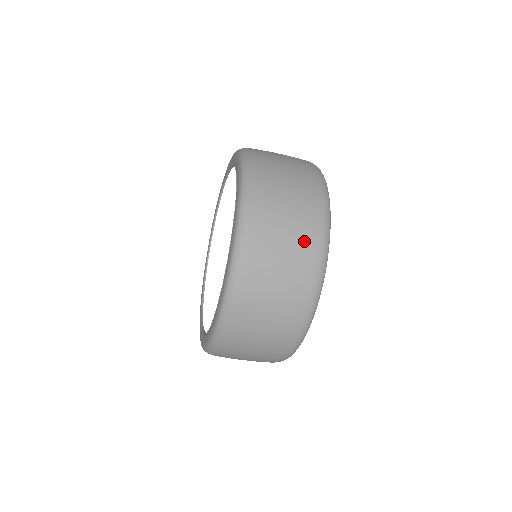
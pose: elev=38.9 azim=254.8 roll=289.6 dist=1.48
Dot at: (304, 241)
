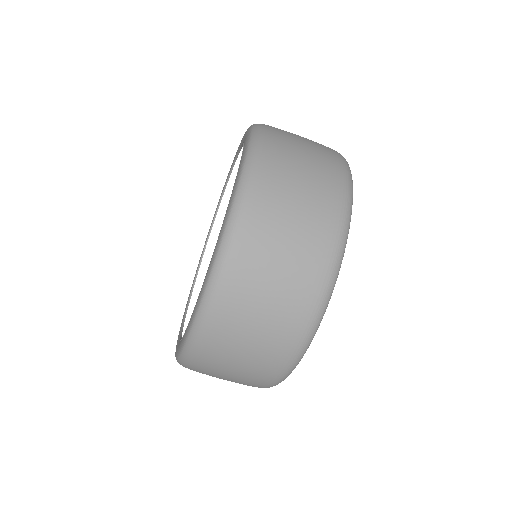
Dot at: occluded
